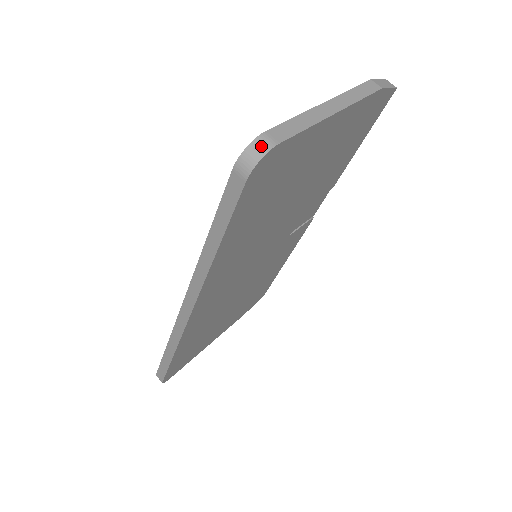
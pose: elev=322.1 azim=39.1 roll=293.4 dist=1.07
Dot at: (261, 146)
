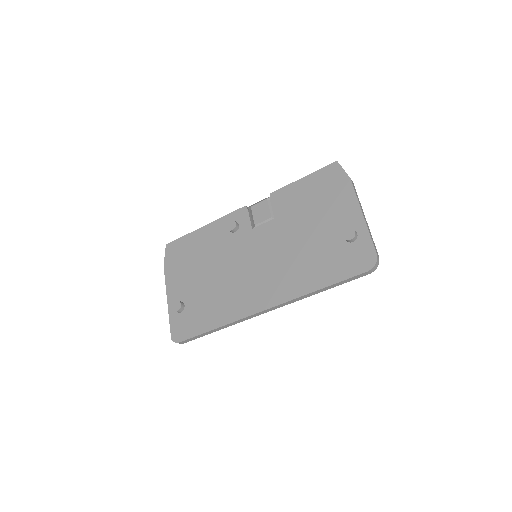
Dot at: (378, 261)
